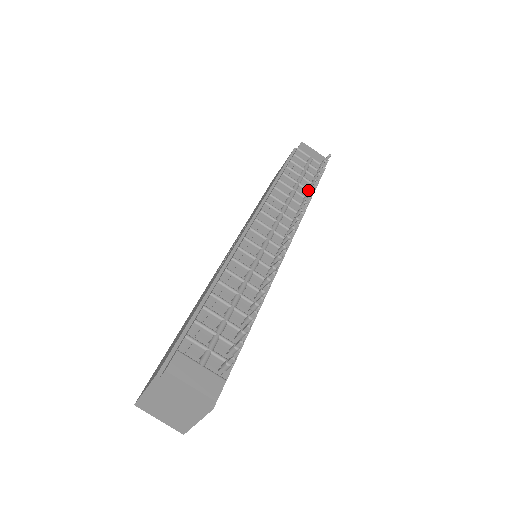
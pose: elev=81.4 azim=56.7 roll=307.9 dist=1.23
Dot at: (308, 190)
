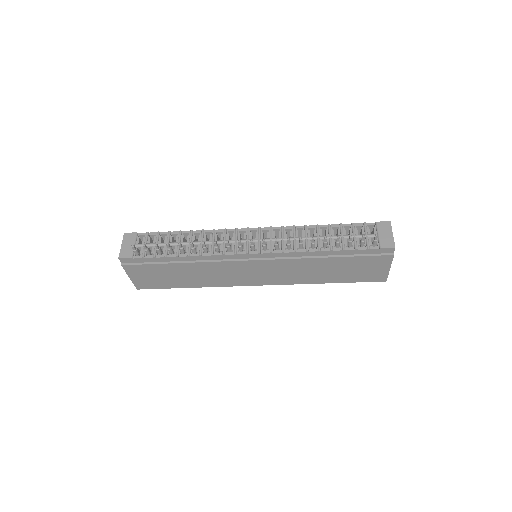
Dot at: (324, 243)
